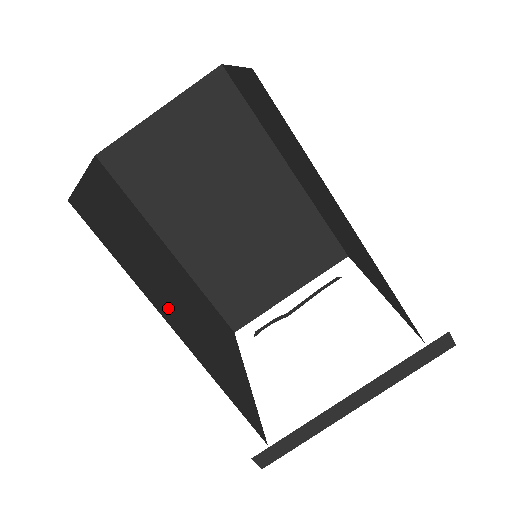
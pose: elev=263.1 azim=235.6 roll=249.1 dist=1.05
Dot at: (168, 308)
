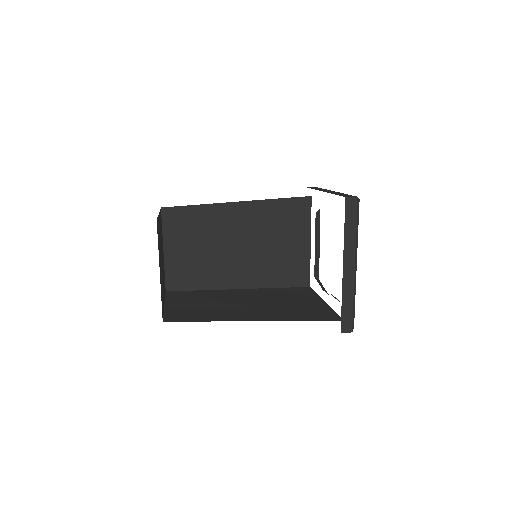
Dot at: (240, 315)
